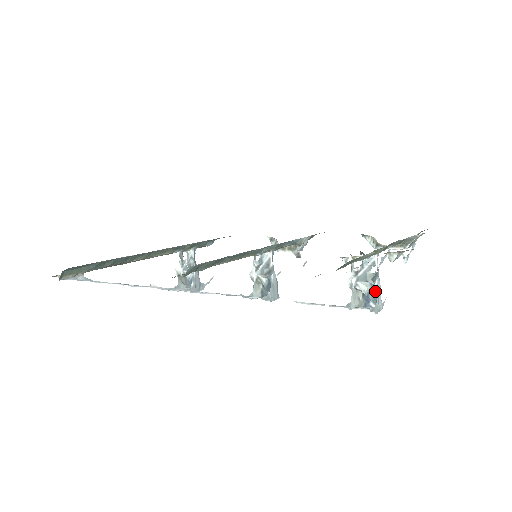
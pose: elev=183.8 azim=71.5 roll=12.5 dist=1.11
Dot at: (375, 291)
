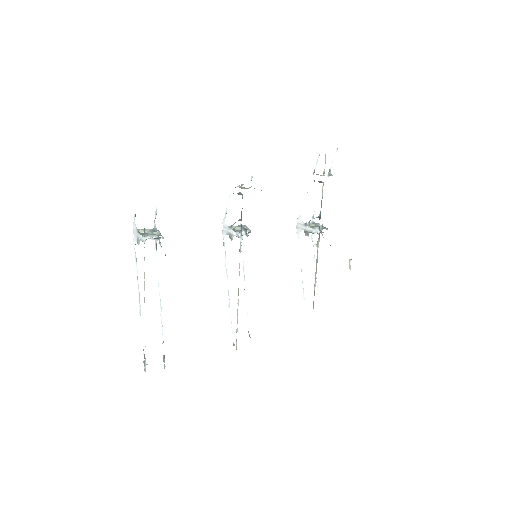
Dot at: occluded
